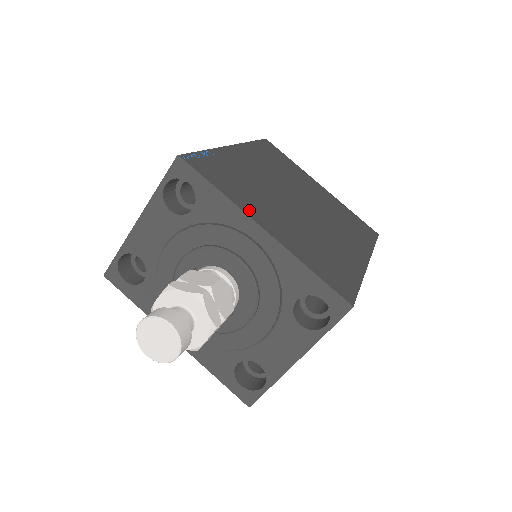
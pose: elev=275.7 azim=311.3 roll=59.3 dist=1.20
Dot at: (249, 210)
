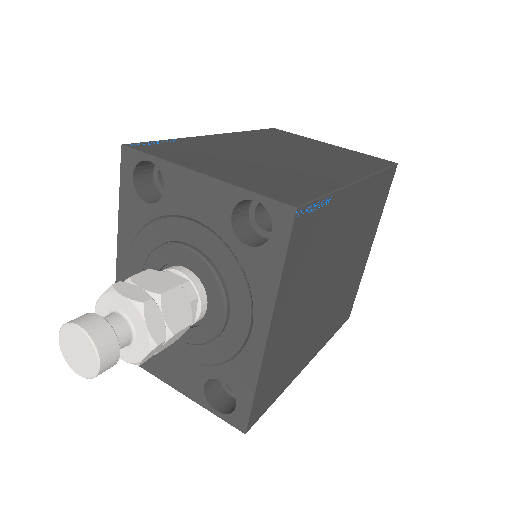
Dot at: (281, 305)
